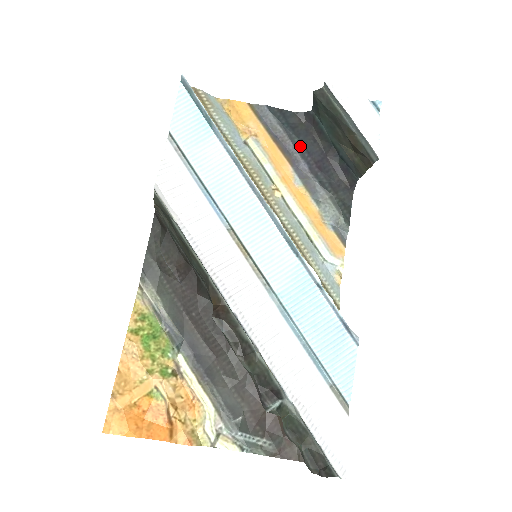
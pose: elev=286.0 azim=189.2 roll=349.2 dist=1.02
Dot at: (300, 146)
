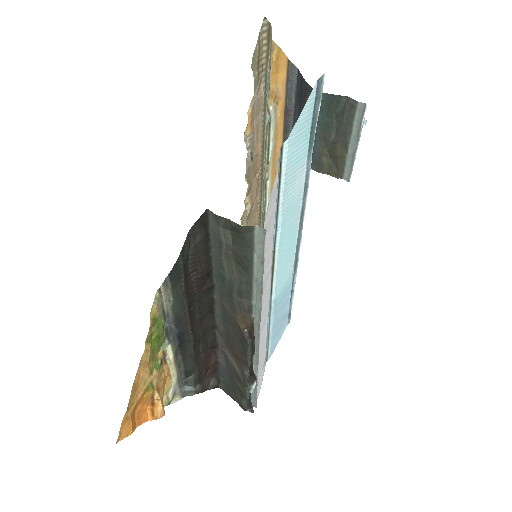
Dot at: occluded
